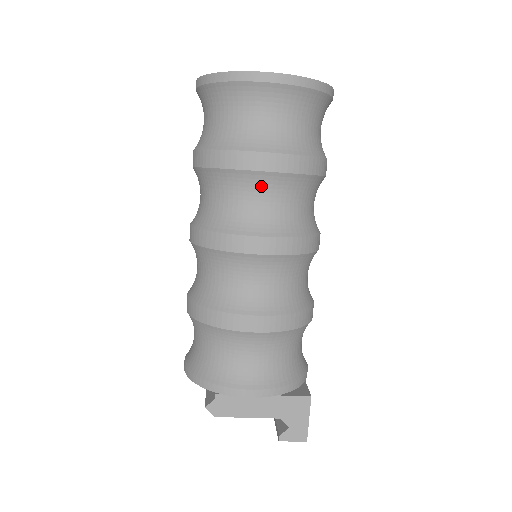
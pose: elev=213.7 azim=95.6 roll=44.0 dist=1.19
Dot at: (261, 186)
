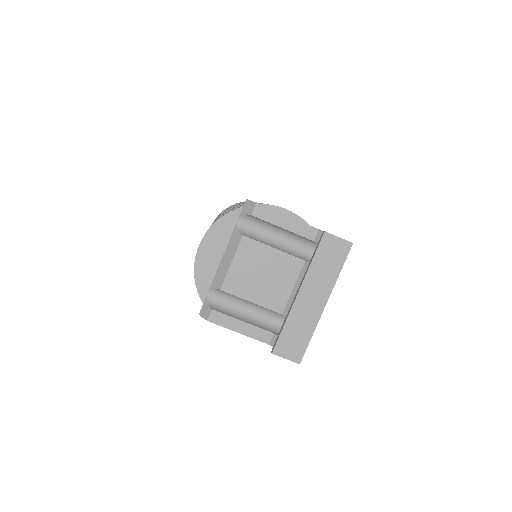
Dot at: occluded
